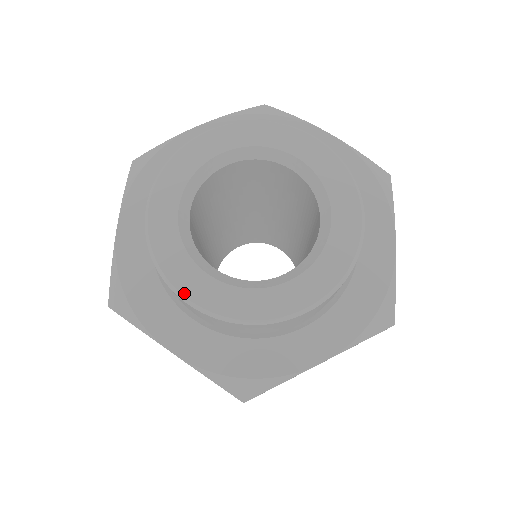
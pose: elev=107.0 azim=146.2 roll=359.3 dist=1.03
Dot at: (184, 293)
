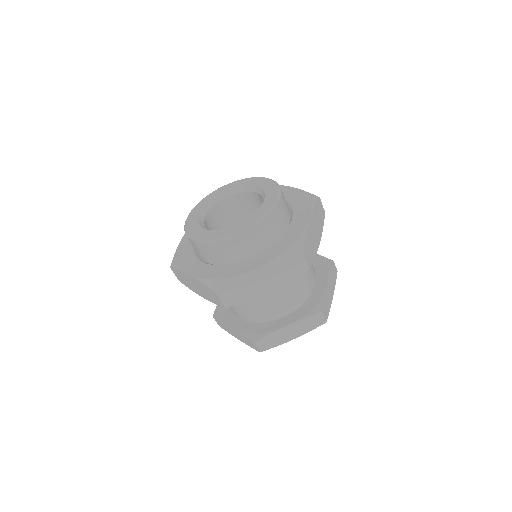
Dot at: (234, 233)
